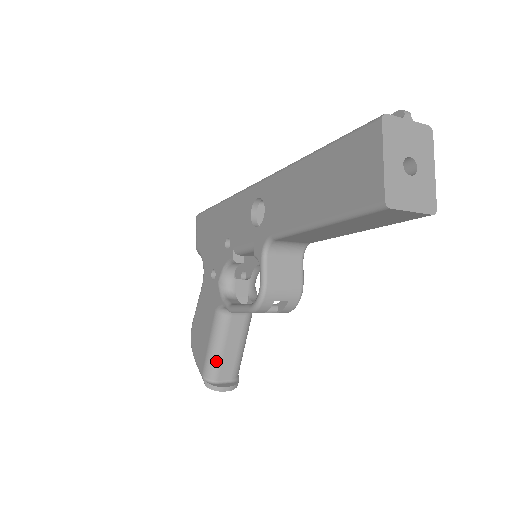
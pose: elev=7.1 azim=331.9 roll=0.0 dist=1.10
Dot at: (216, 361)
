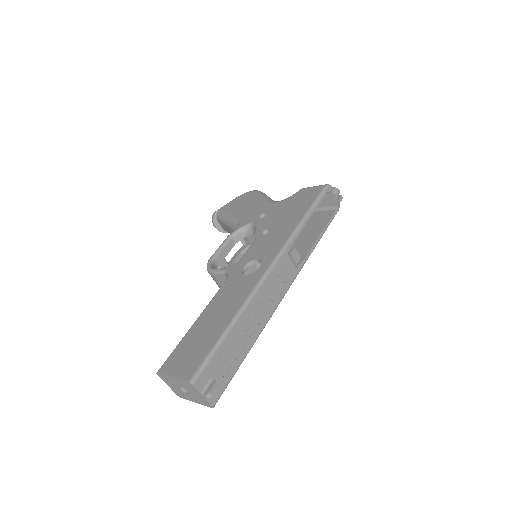
Dot at: (222, 220)
